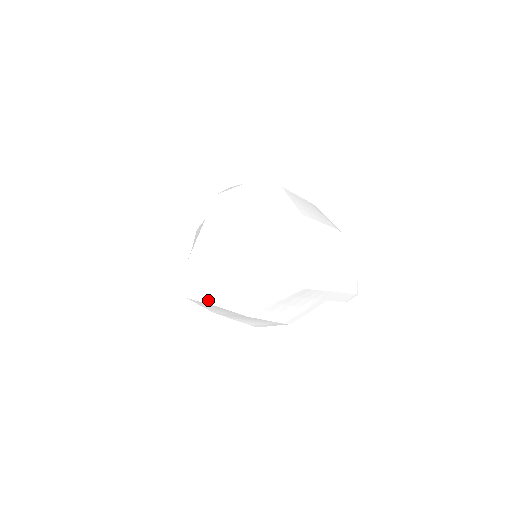
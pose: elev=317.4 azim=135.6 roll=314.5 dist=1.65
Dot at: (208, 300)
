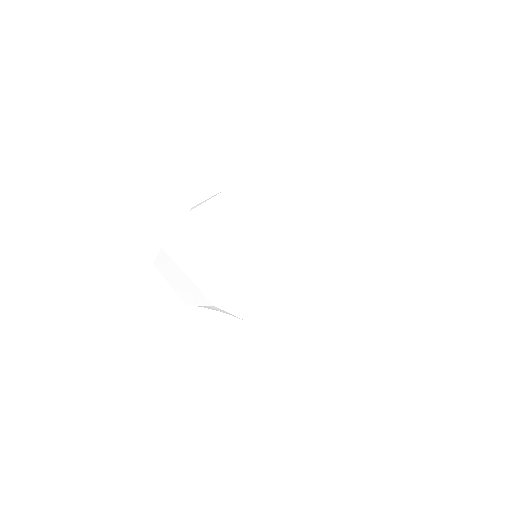
Dot at: (177, 292)
